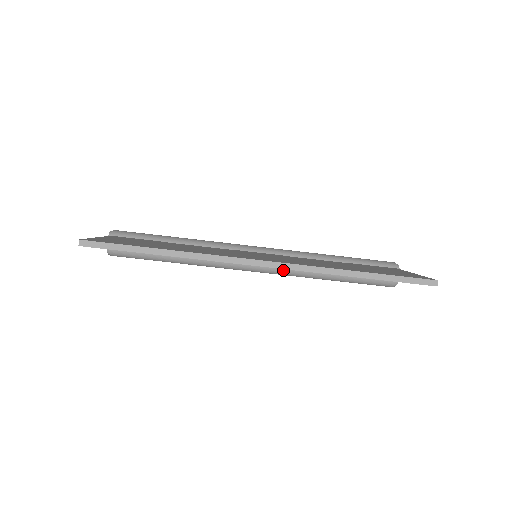
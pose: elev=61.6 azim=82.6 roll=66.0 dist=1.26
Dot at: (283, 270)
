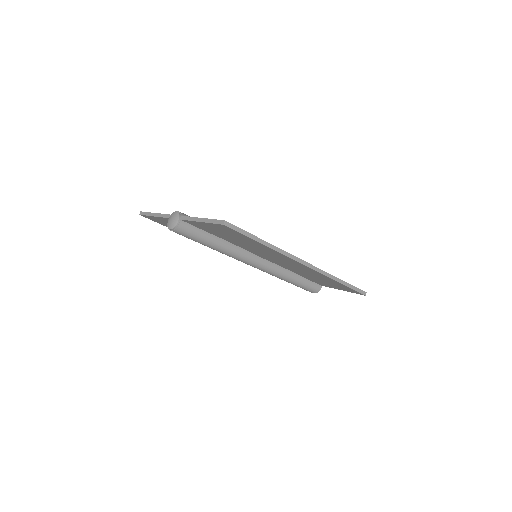
Dot at: (272, 269)
